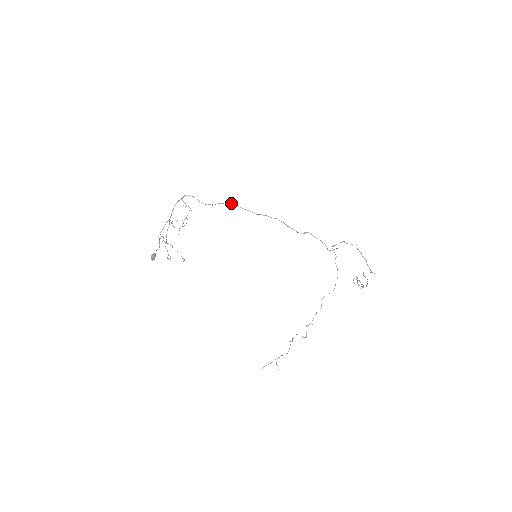
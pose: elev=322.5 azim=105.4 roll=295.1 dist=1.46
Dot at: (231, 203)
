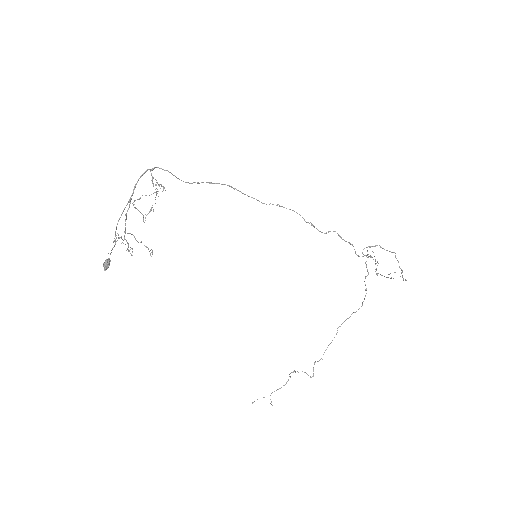
Dot at: (228, 185)
